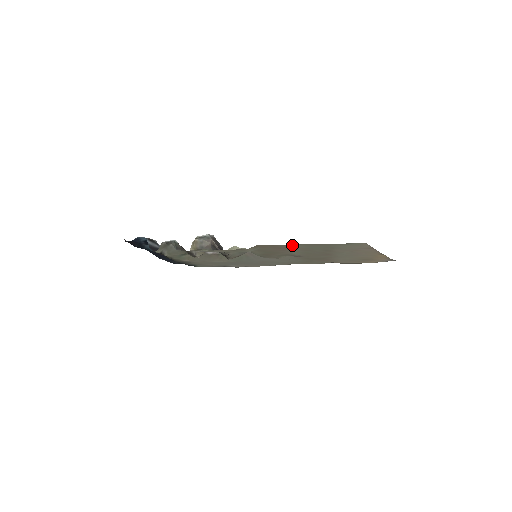
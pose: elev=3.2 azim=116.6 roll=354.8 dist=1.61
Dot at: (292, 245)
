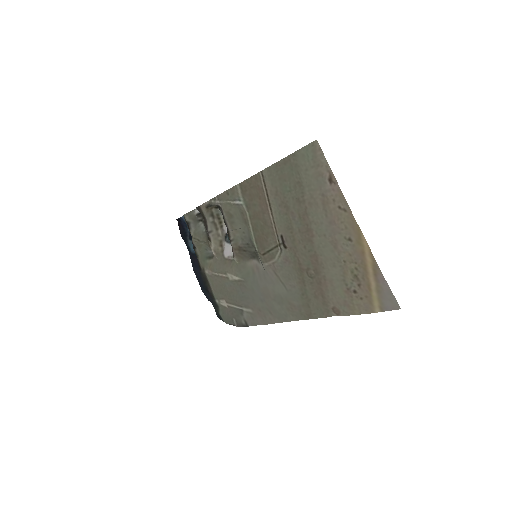
Dot at: (266, 172)
